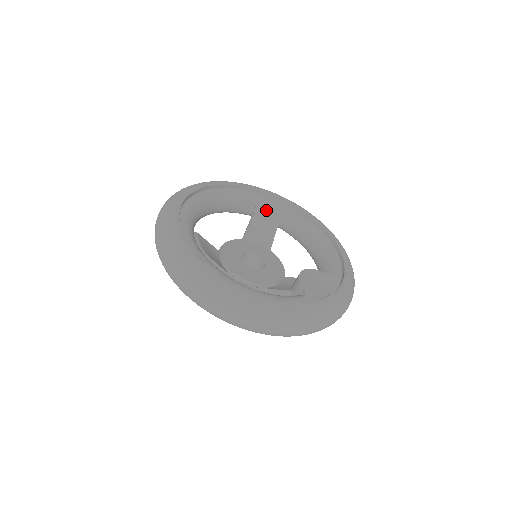
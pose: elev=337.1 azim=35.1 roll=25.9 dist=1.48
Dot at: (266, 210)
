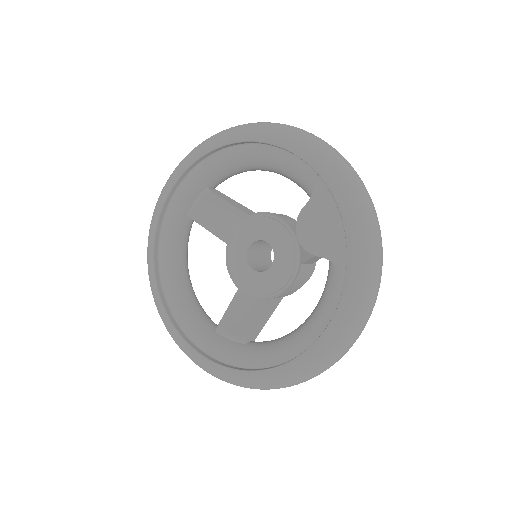
Dot at: (194, 203)
